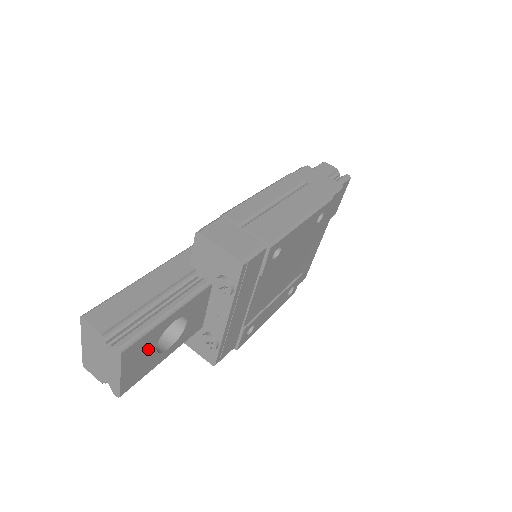
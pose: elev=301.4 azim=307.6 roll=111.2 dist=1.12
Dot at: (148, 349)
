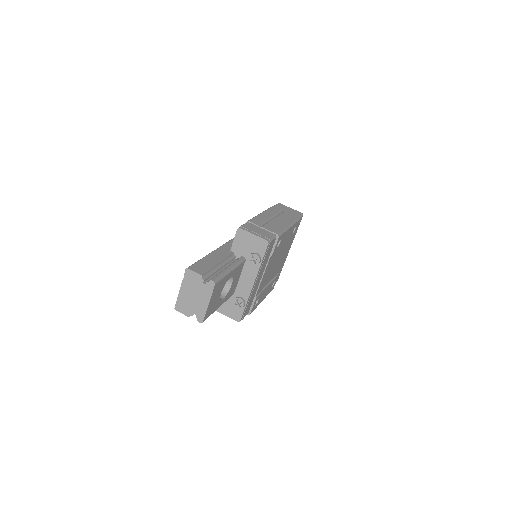
Dot at: (219, 291)
